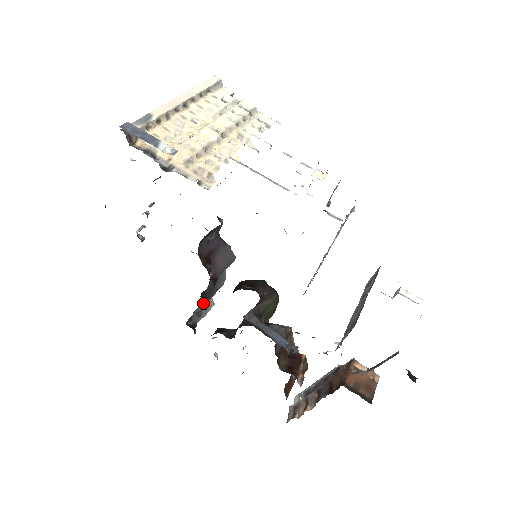
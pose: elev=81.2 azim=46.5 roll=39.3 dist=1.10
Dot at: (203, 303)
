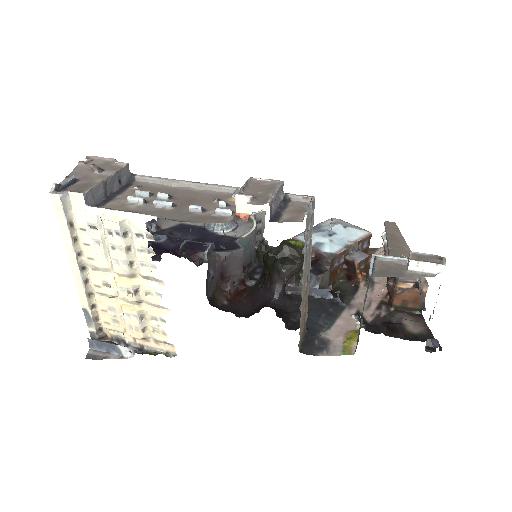
Dot at: (251, 267)
